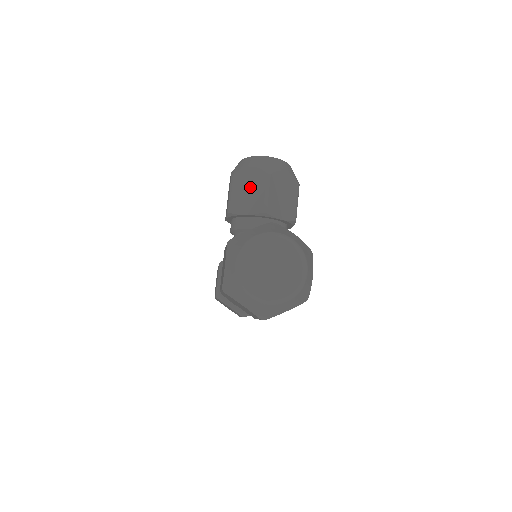
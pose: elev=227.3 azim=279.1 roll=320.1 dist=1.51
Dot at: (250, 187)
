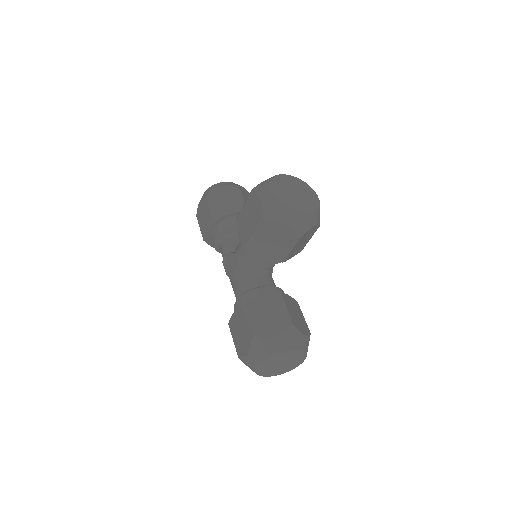
Dot at: (277, 239)
